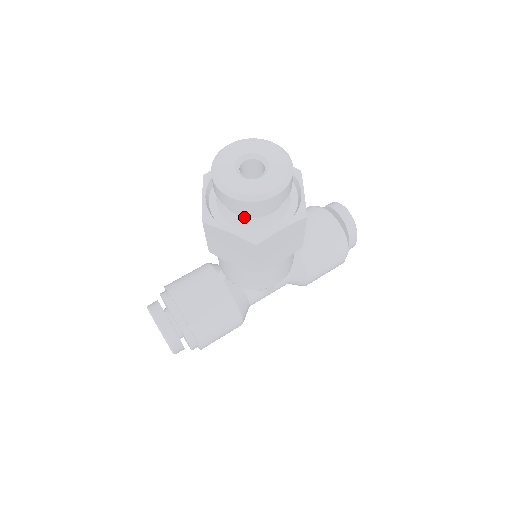
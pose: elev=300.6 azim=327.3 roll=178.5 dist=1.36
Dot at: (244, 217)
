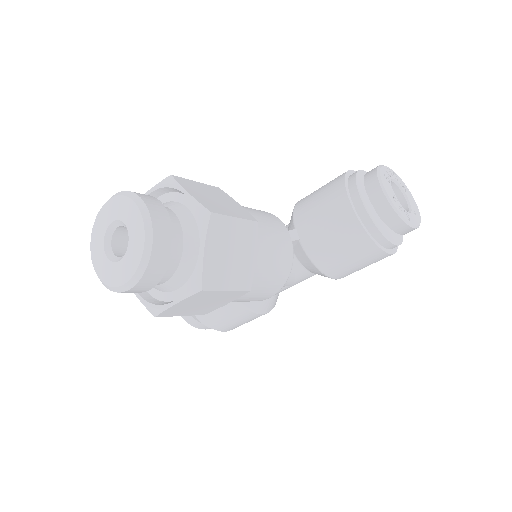
Dot at: occluded
